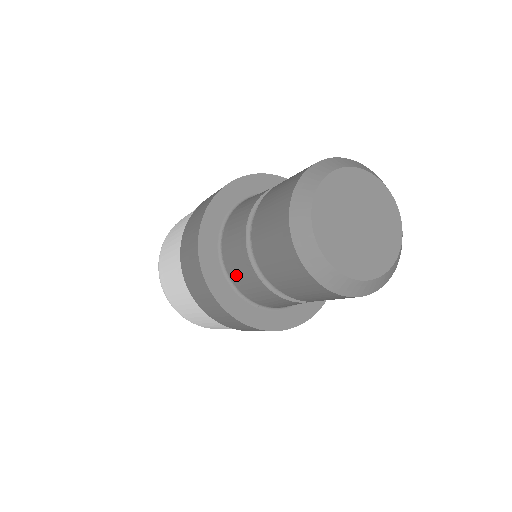
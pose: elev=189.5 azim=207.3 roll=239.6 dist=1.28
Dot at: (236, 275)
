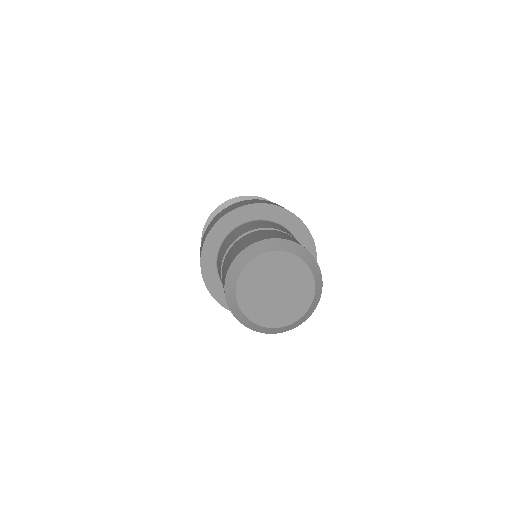
Dot at: occluded
